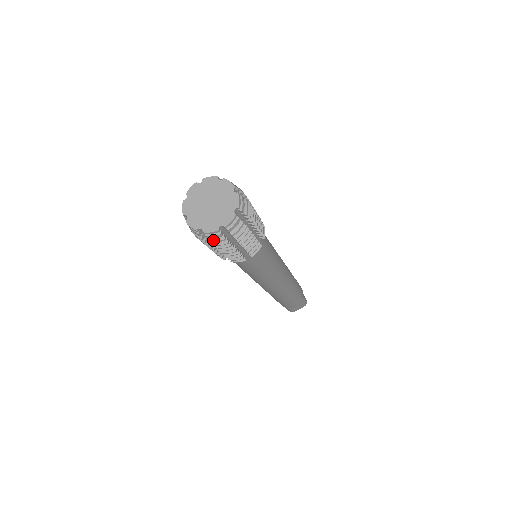
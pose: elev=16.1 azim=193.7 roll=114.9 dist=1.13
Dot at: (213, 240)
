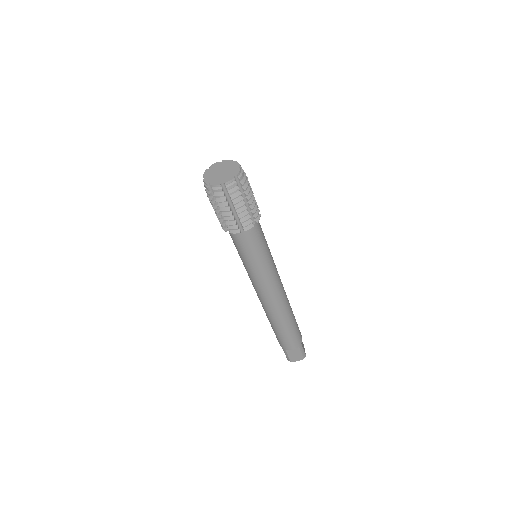
Dot at: (216, 195)
